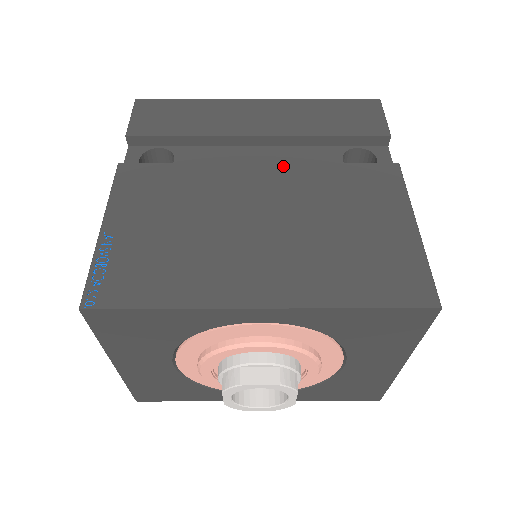
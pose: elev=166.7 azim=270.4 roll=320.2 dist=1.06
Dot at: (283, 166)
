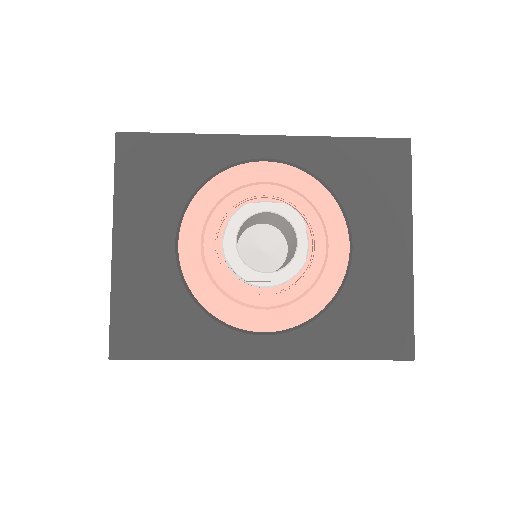
Dot at: occluded
